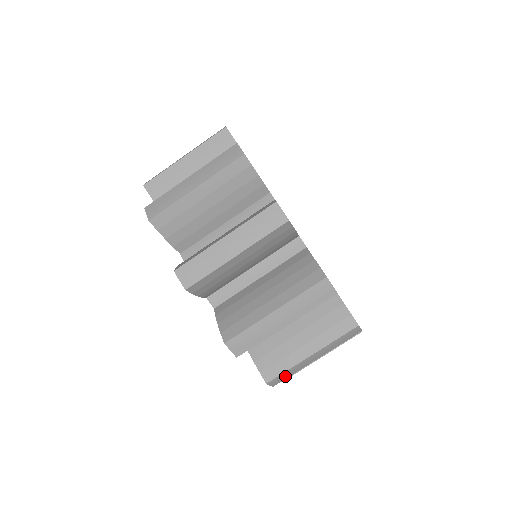
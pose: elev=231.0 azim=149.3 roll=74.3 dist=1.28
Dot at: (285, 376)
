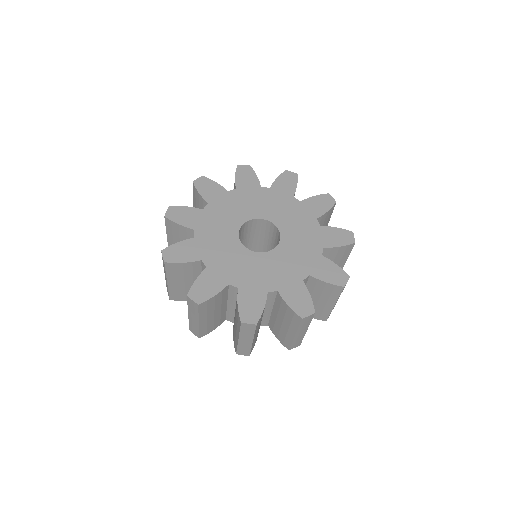
Dot at: (297, 342)
